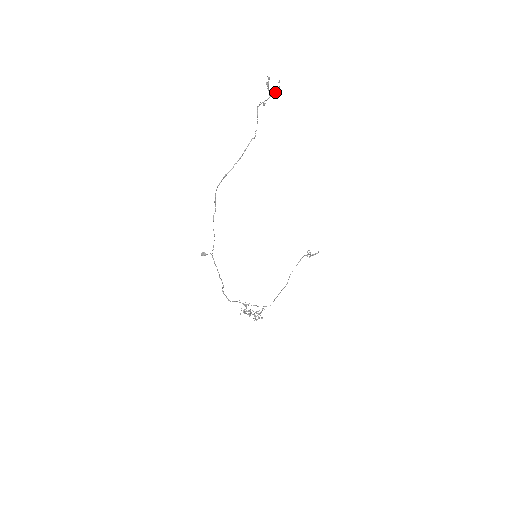
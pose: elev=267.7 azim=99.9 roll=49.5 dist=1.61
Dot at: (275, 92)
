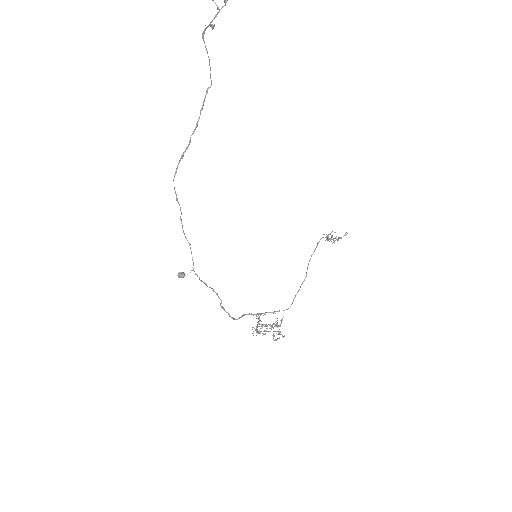
Dot at: (225, 1)
